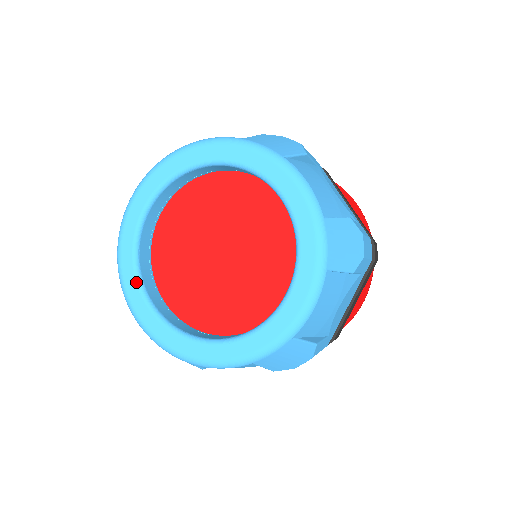
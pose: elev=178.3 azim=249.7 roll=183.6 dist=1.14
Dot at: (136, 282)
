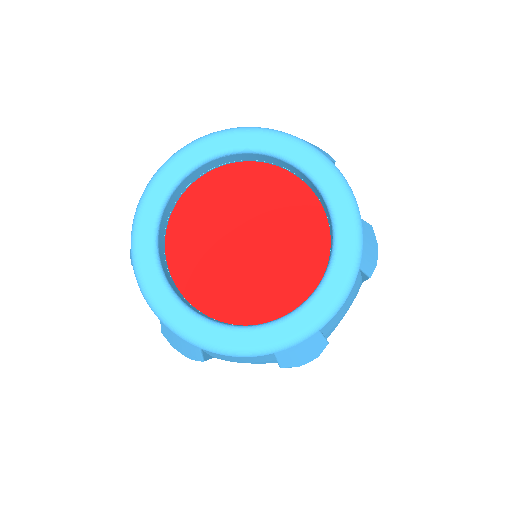
Dot at: (153, 258)
